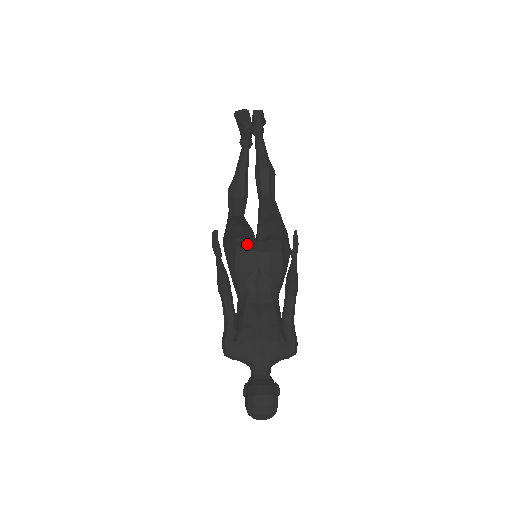
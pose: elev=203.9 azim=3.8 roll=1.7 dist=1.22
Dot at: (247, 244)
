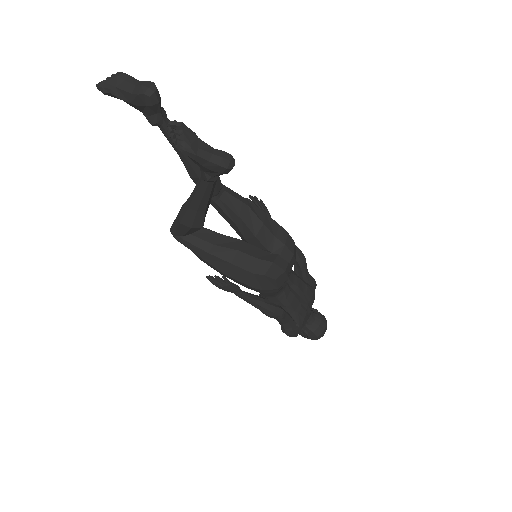
Dot at: (280, 269)
